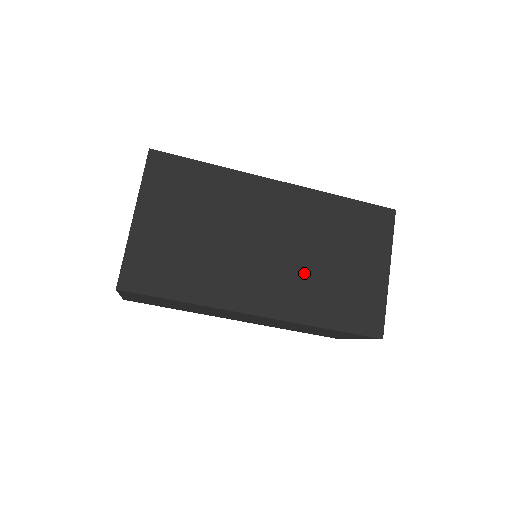
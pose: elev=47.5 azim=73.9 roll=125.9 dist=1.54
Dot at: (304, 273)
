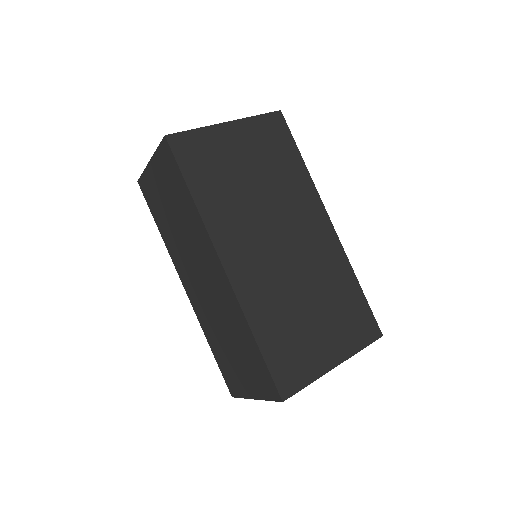
Dot at: (283, 287)
